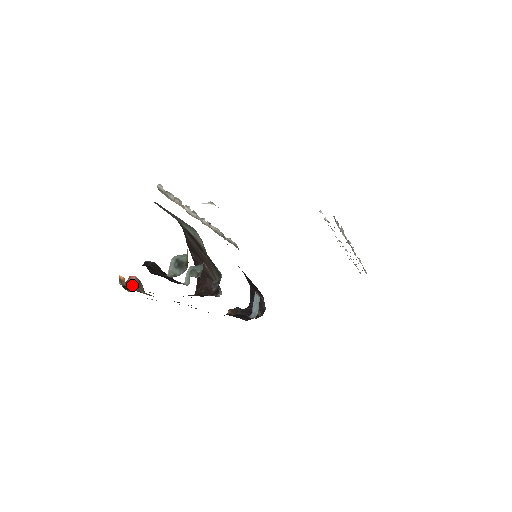
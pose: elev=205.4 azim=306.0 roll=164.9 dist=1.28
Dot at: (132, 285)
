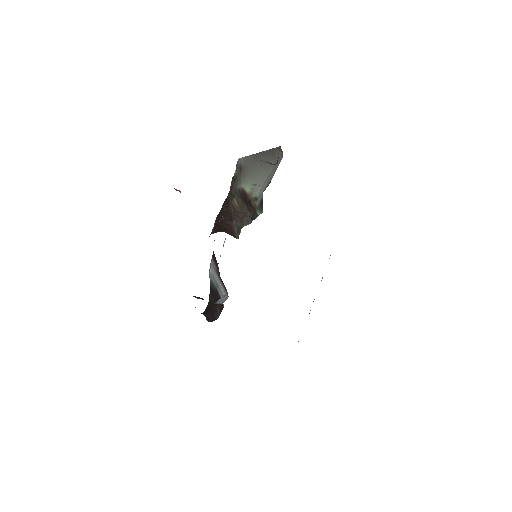
Dot at: (179, 191)
